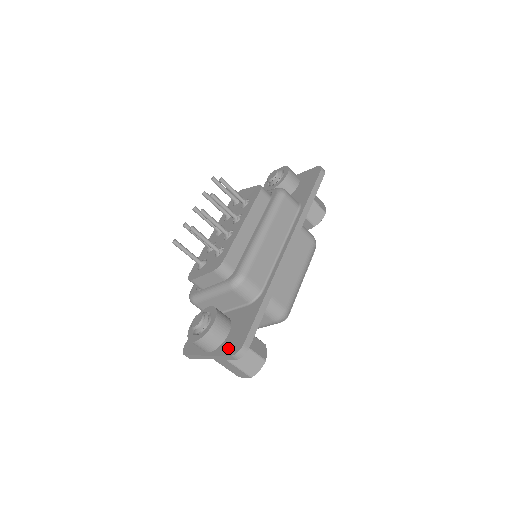
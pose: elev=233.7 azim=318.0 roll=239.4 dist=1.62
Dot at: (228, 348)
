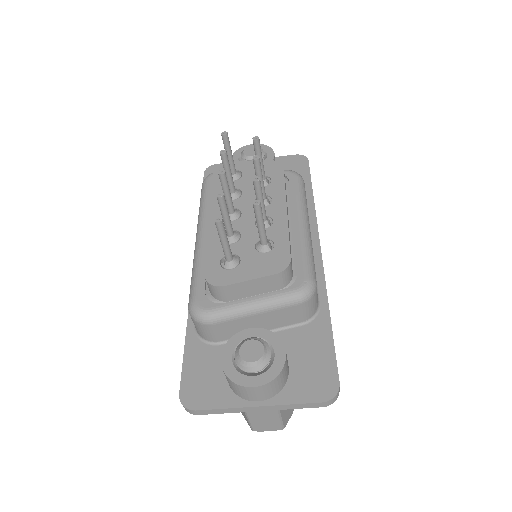
Dot at: (308, 391)
